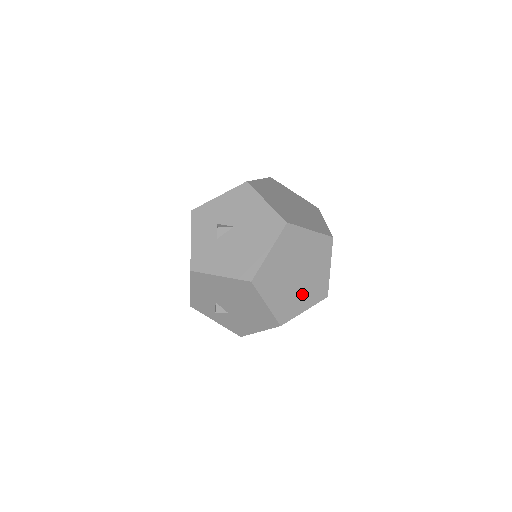
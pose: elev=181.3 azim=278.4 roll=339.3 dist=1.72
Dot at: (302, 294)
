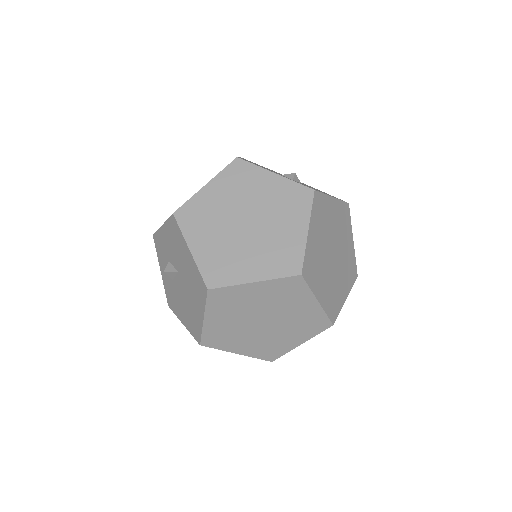
Dot at: (285, 334)
